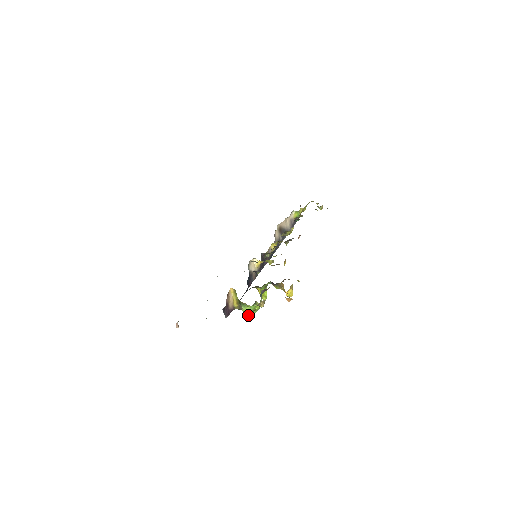
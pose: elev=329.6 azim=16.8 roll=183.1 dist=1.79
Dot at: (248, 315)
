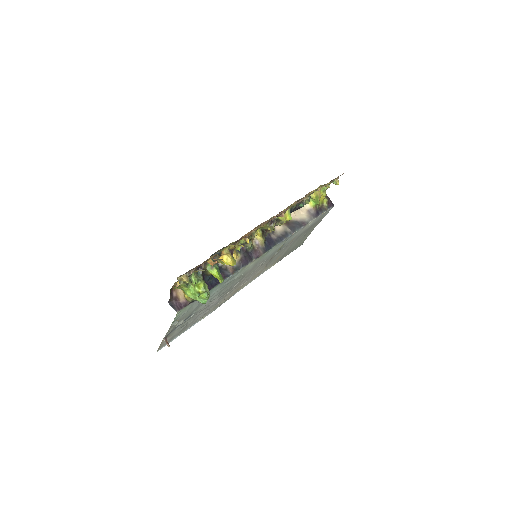
Dot at: (203, 303)
